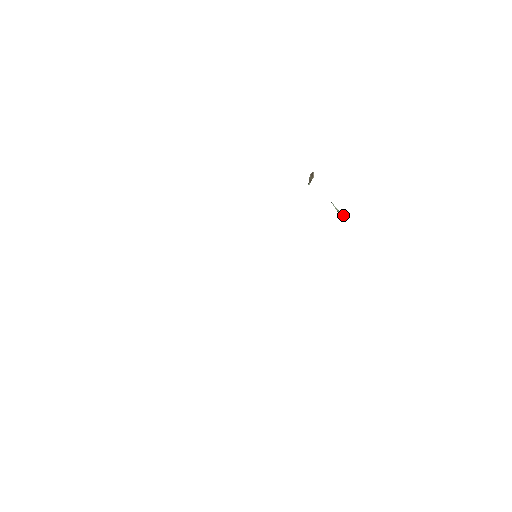
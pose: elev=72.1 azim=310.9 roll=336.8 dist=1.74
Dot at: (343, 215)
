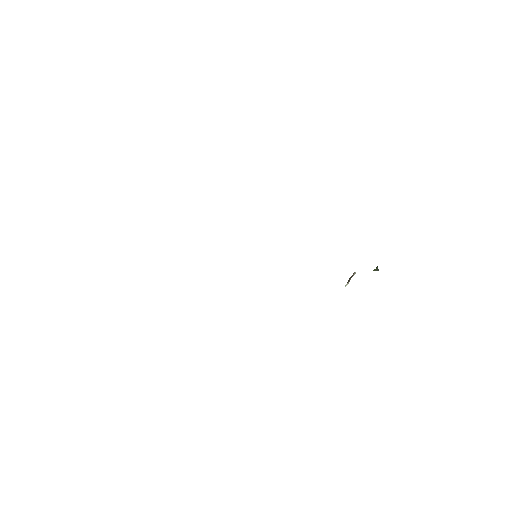
Dot at: occluded
